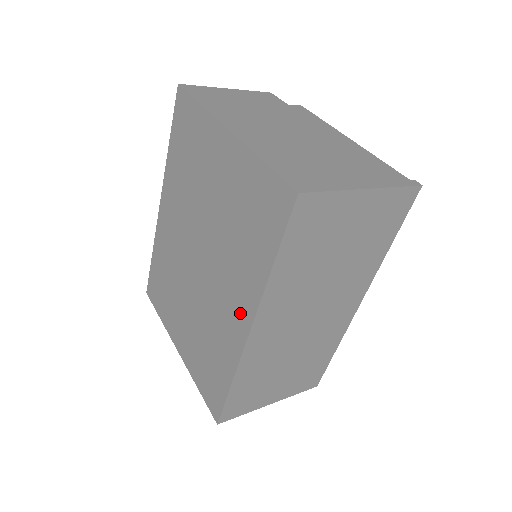
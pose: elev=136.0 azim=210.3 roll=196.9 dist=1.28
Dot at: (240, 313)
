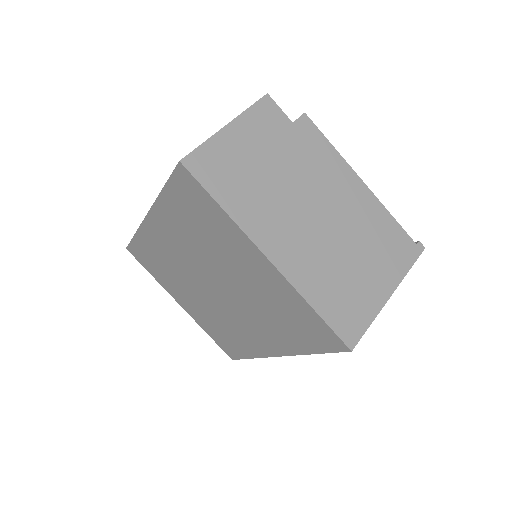
Dot at: (268, 345)
